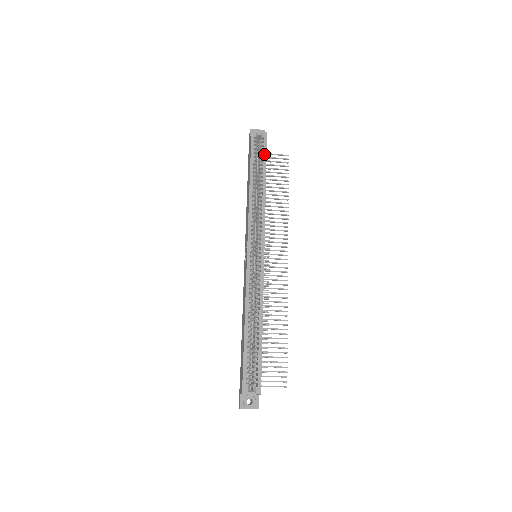
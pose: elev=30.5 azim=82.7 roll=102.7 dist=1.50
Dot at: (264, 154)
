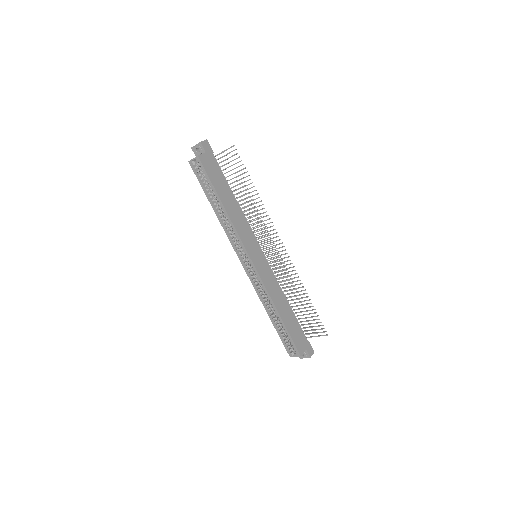
Dot at: (207, 179)
